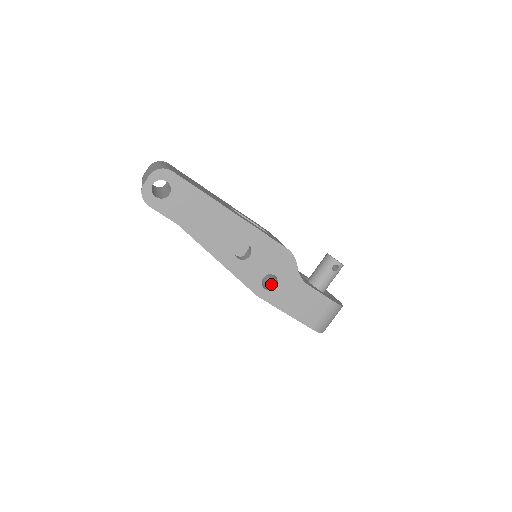
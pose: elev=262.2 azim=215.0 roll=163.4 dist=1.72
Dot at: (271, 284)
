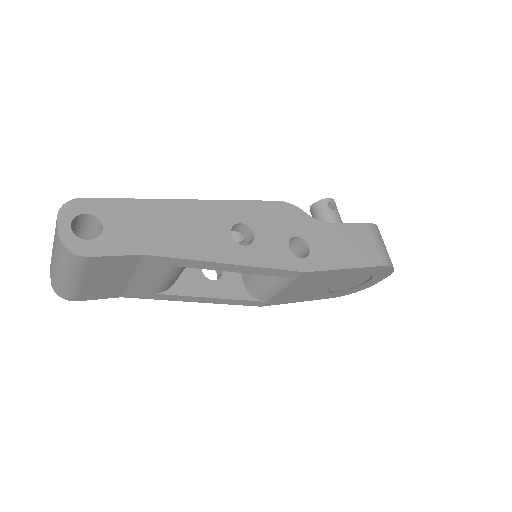
Dot at: (301, 257)
